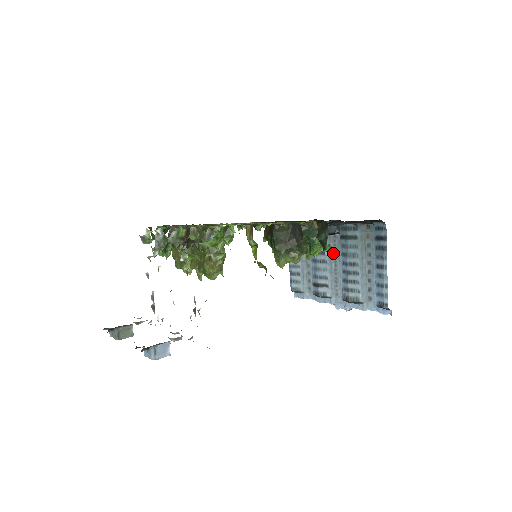
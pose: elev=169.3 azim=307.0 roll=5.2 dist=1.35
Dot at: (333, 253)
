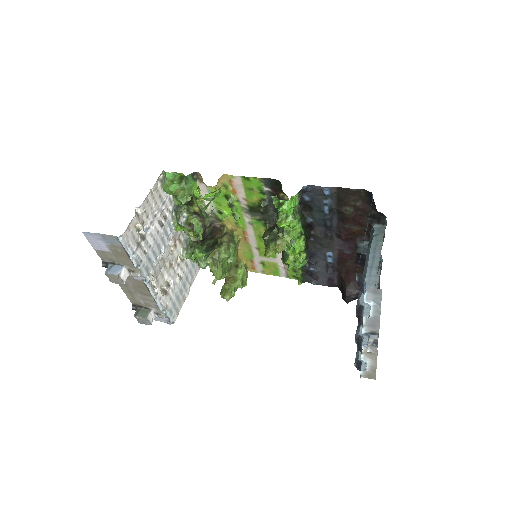
Dot at: (377, 288)
